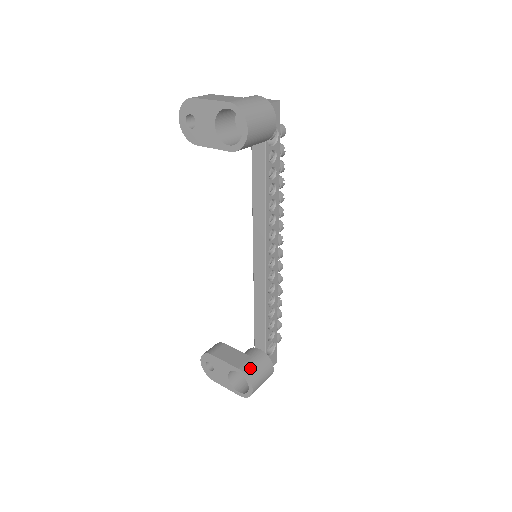
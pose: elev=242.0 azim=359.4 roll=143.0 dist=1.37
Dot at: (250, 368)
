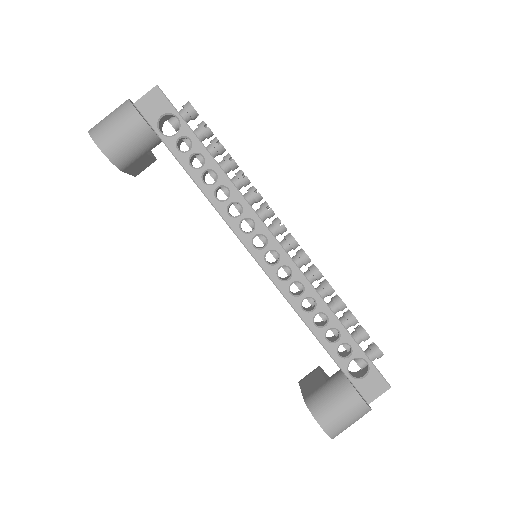
Dot at: (316, 398)
